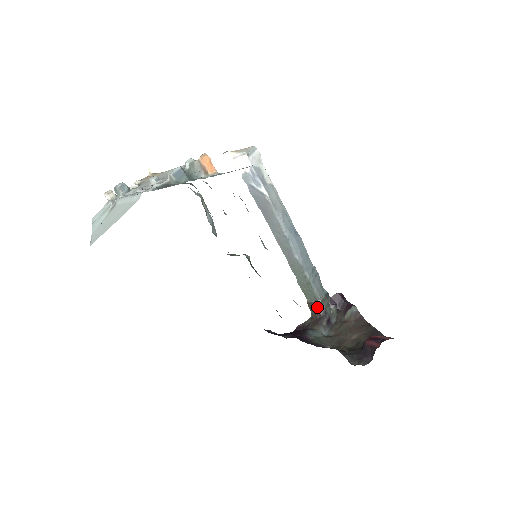
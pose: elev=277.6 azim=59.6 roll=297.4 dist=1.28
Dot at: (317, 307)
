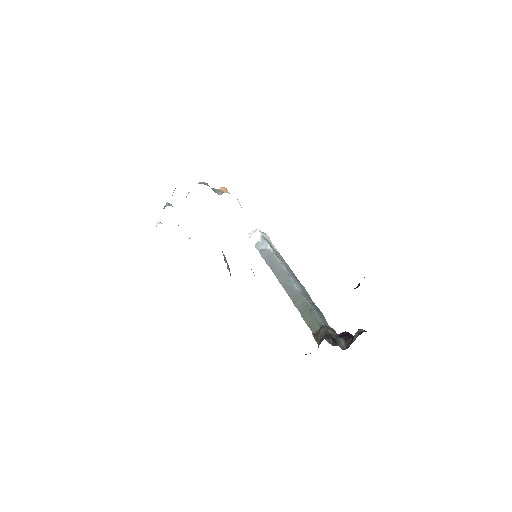
Dot at: (322, 332)
